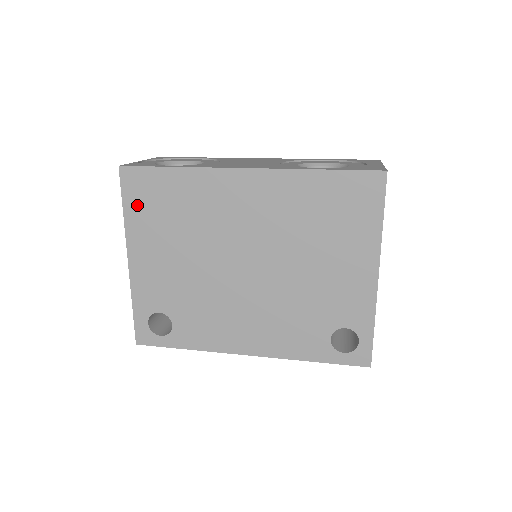
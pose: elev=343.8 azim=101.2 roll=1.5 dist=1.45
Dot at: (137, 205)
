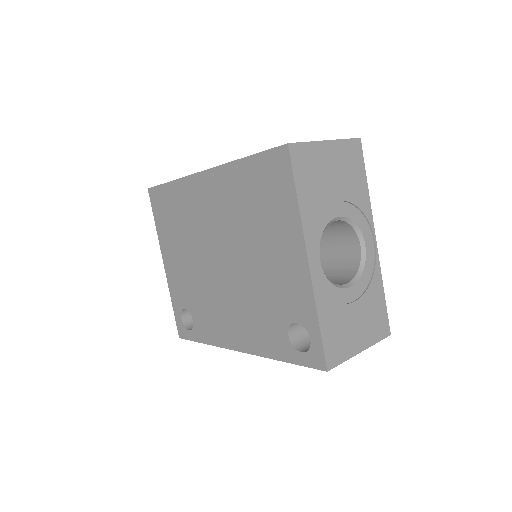
Dot at: (160, 218)
